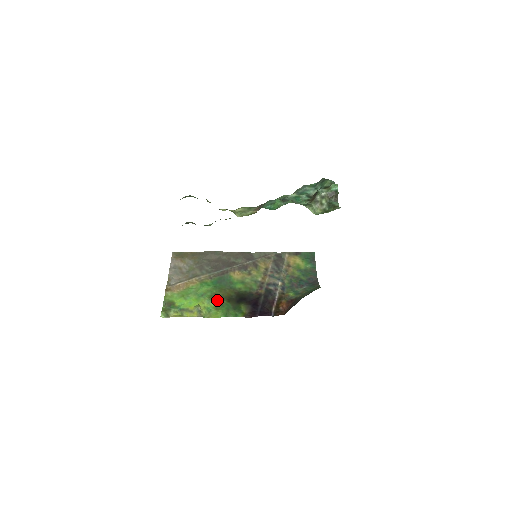
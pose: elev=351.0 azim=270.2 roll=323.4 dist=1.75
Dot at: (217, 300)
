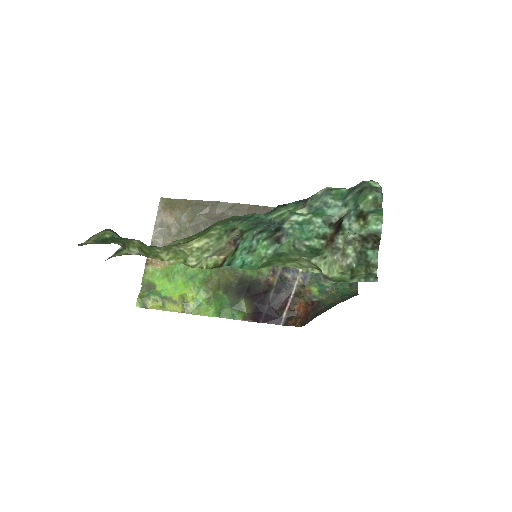
Dot at: (210, 288)
